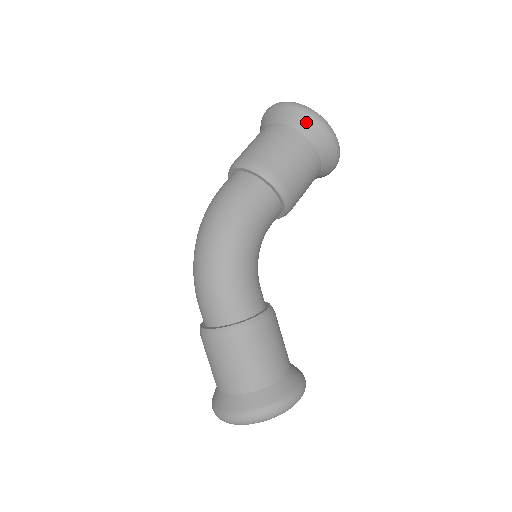
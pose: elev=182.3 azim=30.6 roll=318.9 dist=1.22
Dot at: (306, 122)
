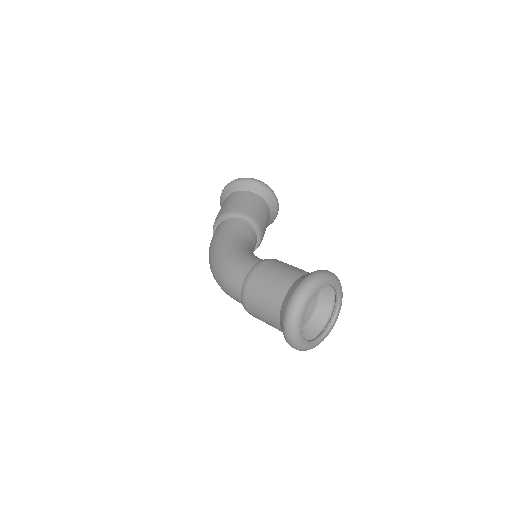
Dot at: (230, 187)
